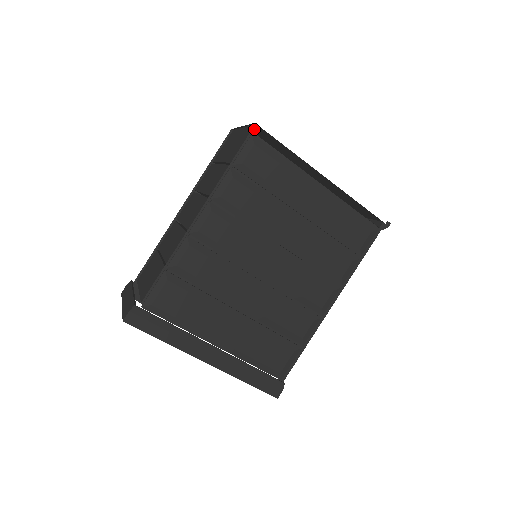
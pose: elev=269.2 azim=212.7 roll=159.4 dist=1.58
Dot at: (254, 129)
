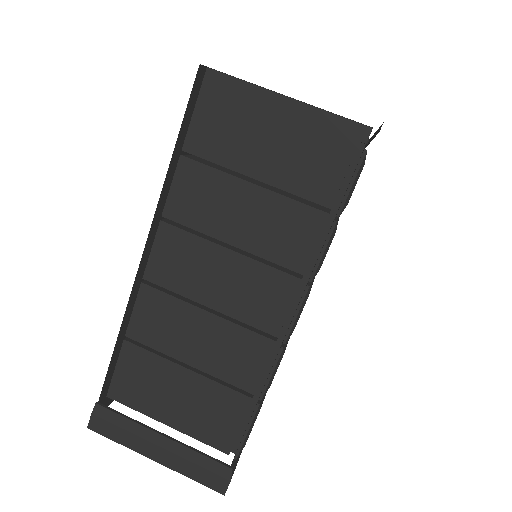
Dot at: (329, 112)
